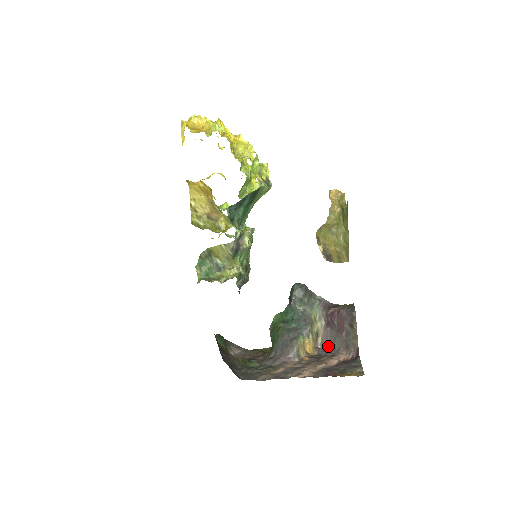
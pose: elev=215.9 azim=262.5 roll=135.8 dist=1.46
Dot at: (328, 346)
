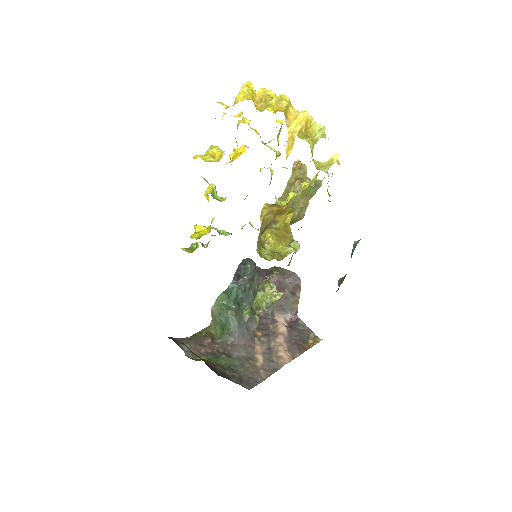
Dot at: occluded
